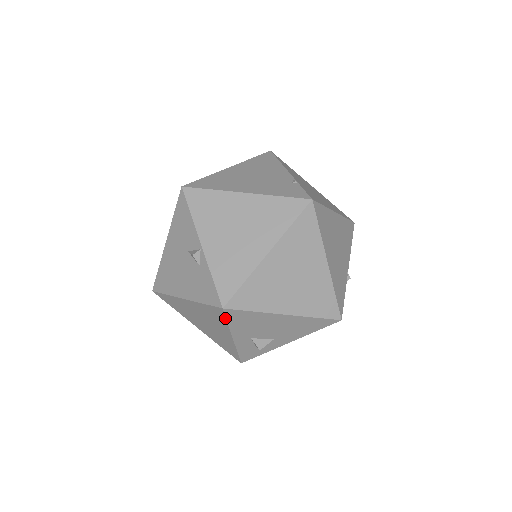
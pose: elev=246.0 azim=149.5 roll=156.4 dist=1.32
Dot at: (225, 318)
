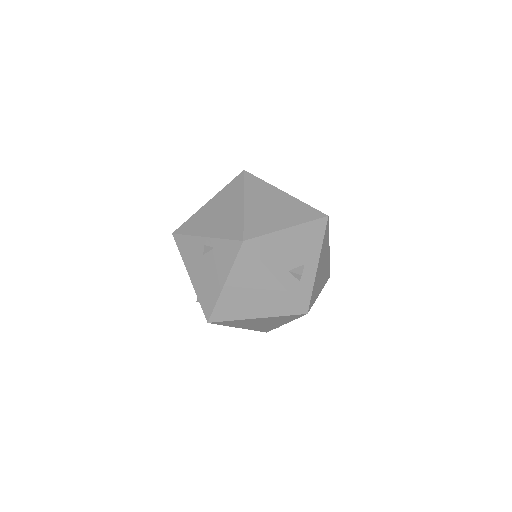
Dot at: (253, 254)
